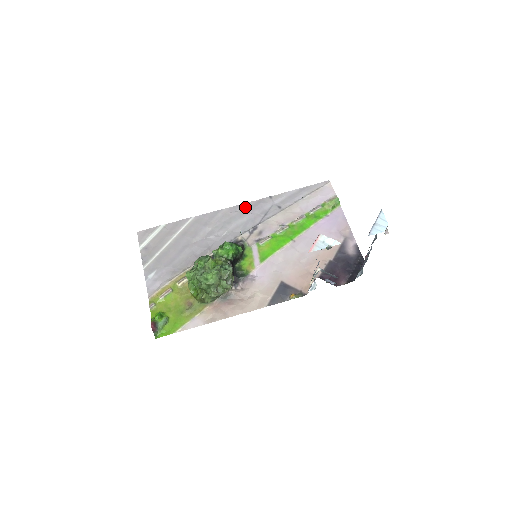
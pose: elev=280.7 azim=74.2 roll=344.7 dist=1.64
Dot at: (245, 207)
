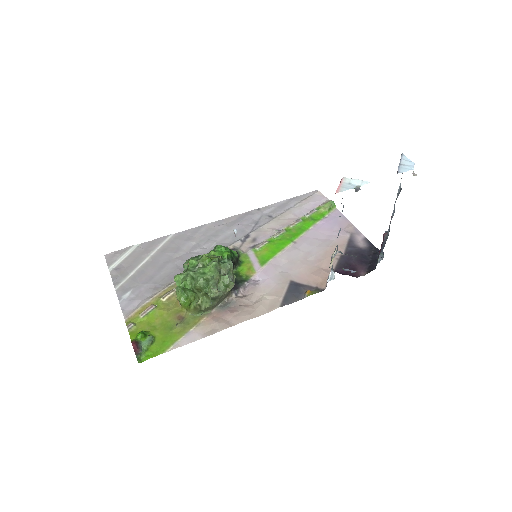
Dot at: (231, 220)
